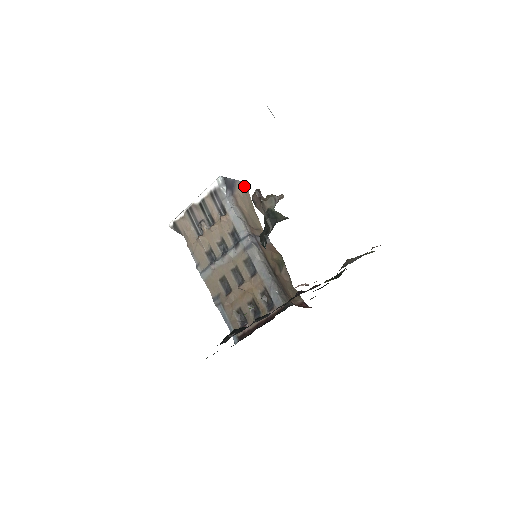
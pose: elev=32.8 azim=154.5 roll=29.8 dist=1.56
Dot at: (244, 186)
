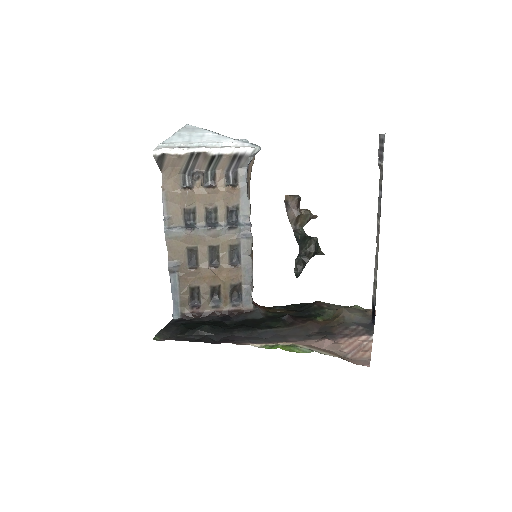
Dot at: occluded
